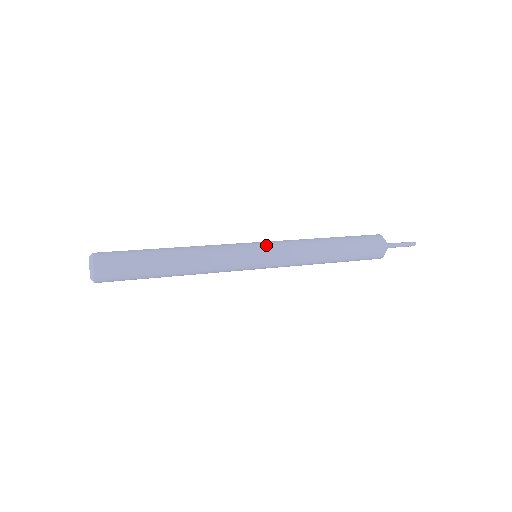
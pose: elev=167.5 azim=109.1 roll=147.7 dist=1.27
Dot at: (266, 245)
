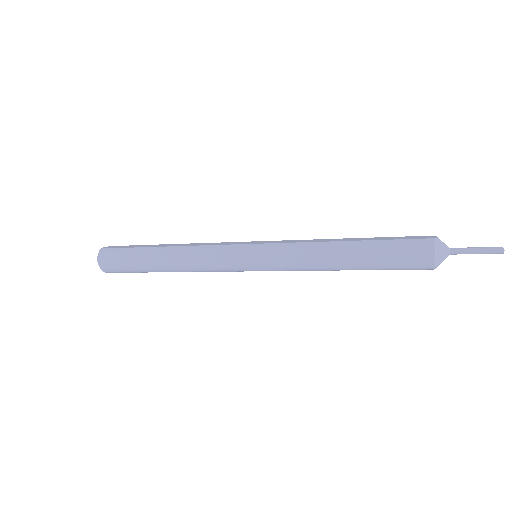
Dot at: (260, 251)
